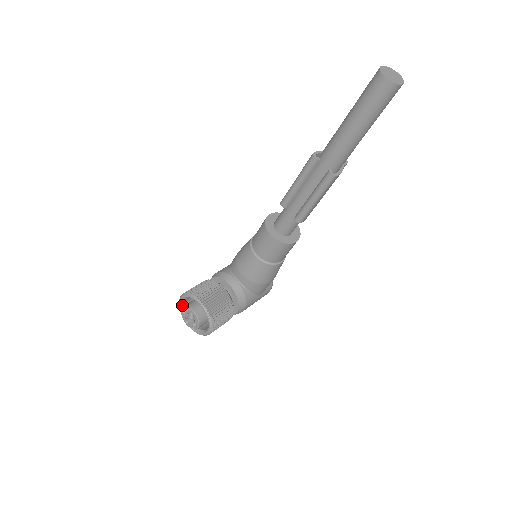
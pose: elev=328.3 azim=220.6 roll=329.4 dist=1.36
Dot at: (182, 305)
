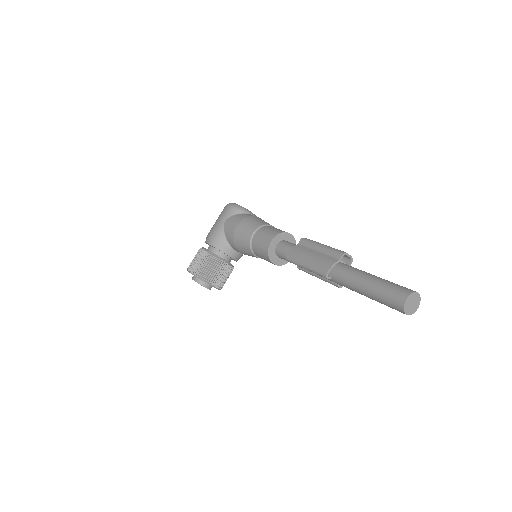
Dot at: occluded
